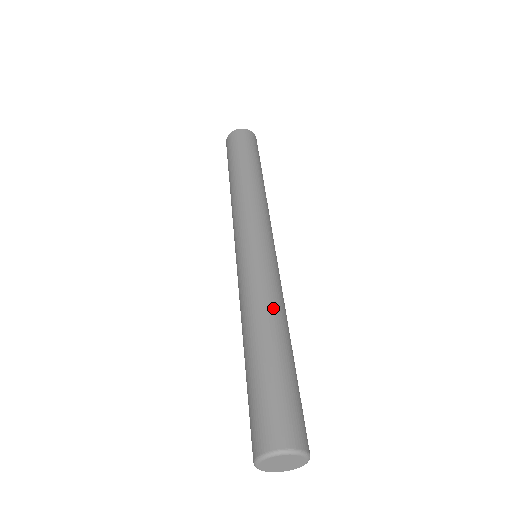
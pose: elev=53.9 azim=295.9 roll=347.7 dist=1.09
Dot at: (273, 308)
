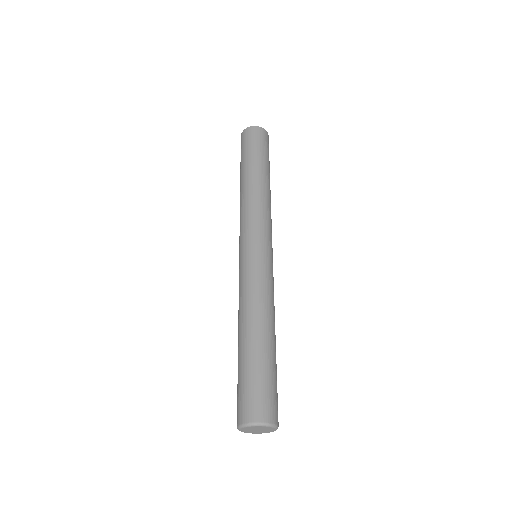
Dot at: (268, 310)
